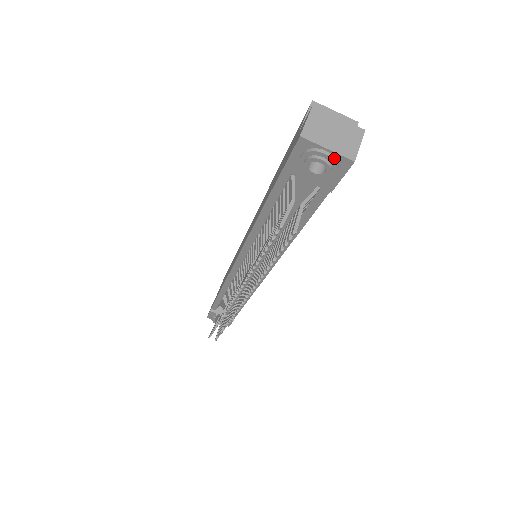
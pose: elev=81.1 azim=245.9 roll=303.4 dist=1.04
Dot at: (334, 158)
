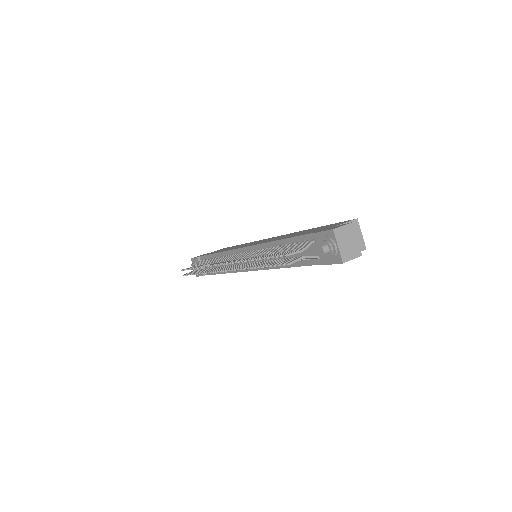
Dot at: (337, 253)
